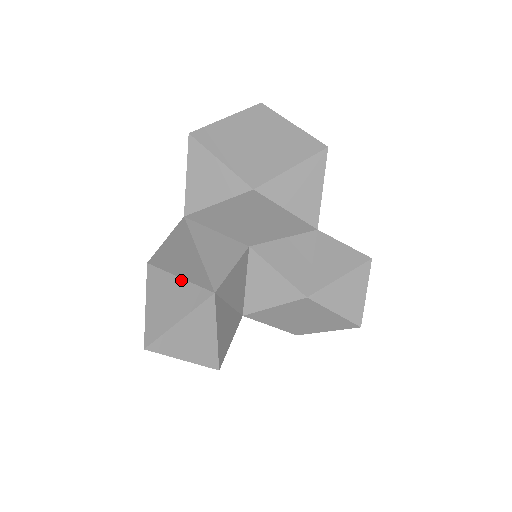
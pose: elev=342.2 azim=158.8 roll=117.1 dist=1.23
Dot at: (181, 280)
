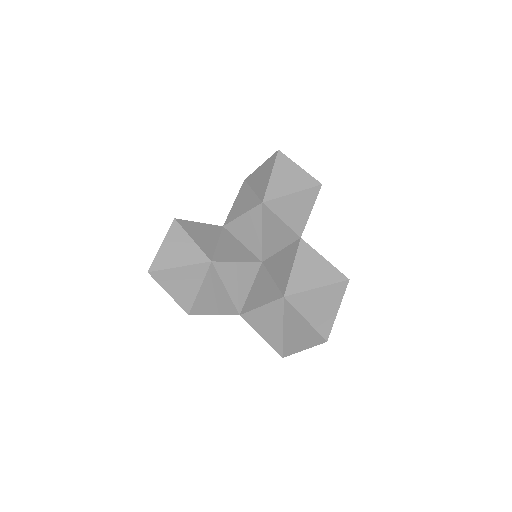
Dot at: (191, 240)
